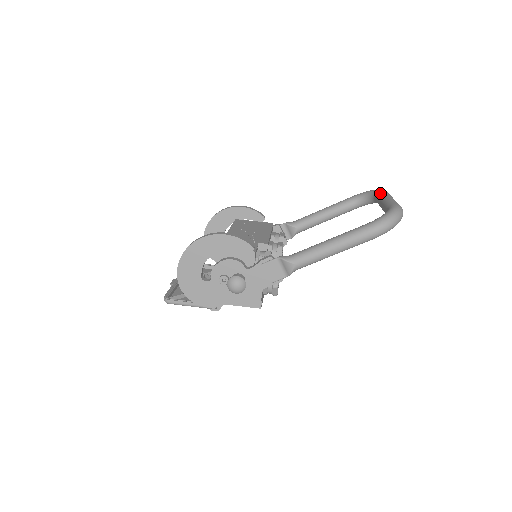
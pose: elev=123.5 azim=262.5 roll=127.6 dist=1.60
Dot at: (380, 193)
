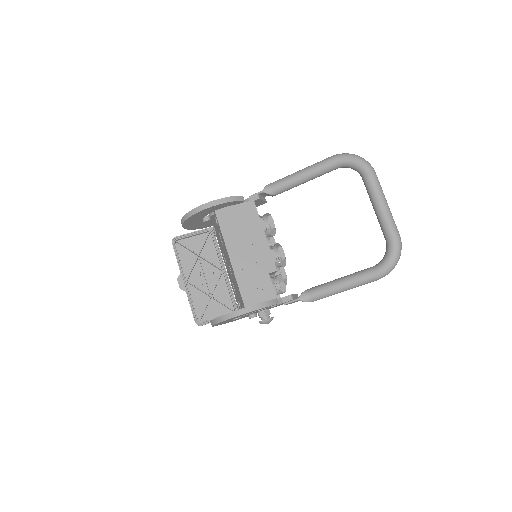
Dot at: (371, 185)
